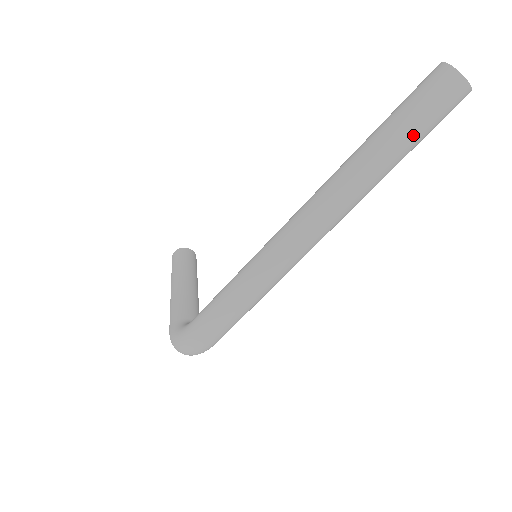
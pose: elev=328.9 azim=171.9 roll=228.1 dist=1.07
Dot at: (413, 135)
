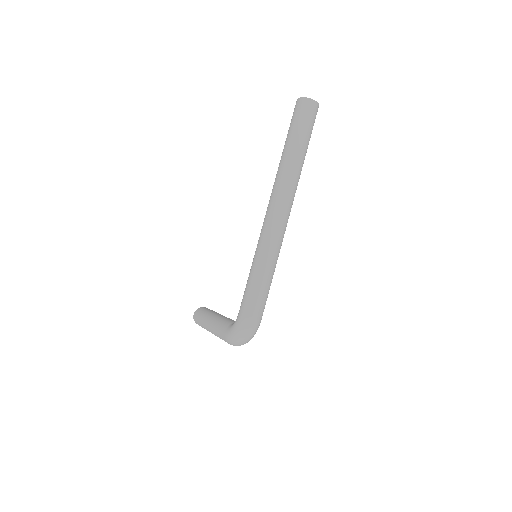
Dot at: (304, 136)
